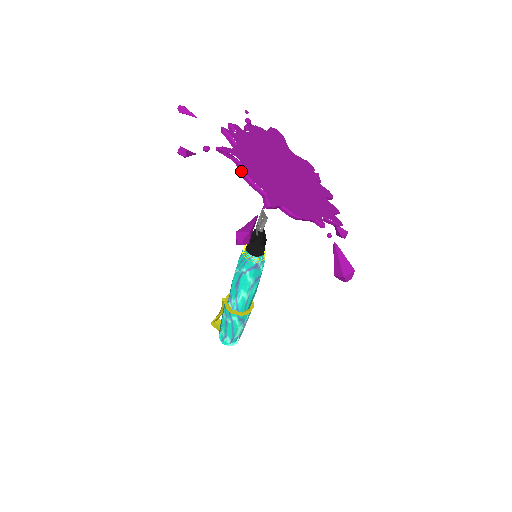
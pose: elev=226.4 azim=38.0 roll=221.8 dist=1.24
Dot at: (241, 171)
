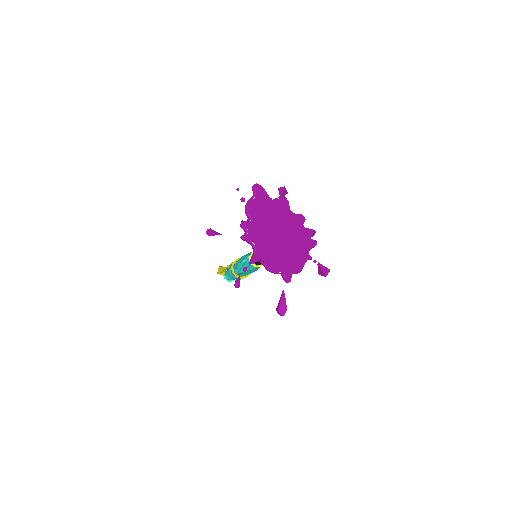
Dot at: (267, 269)
